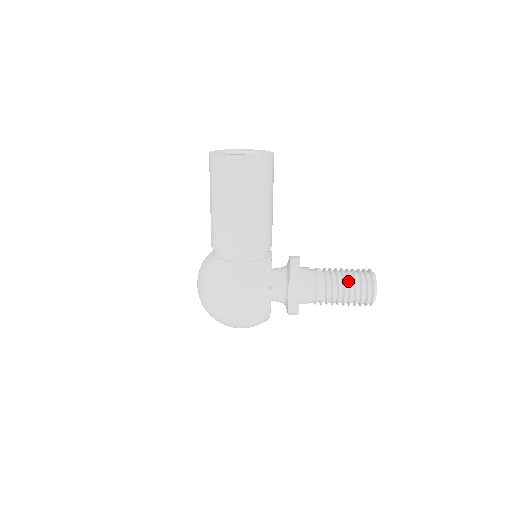
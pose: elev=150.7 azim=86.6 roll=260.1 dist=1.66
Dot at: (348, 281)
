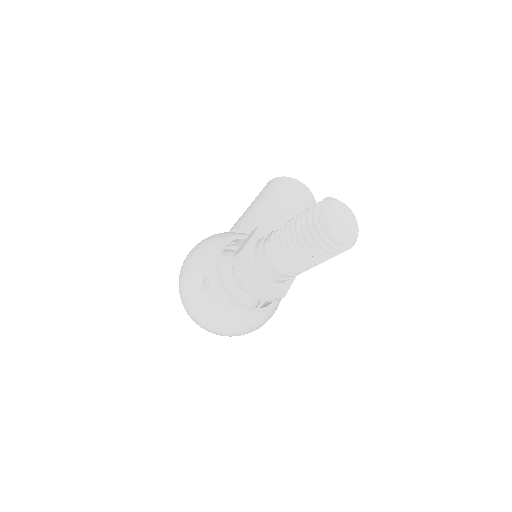
Dot at: occluded
